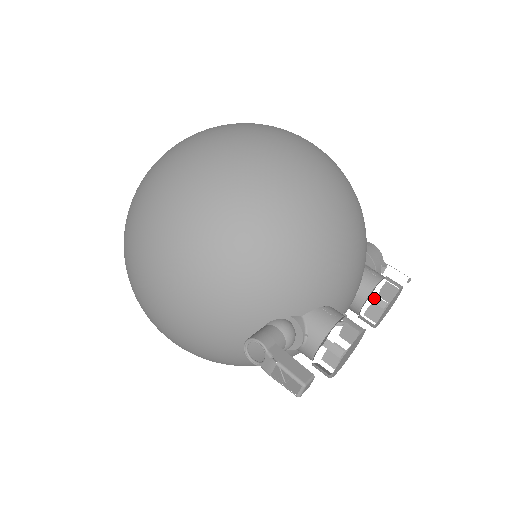
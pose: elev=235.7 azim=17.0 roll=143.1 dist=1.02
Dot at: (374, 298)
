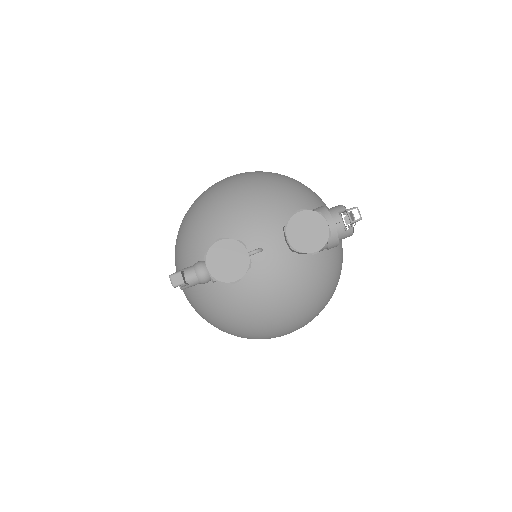
Dot at: (283, 229)
